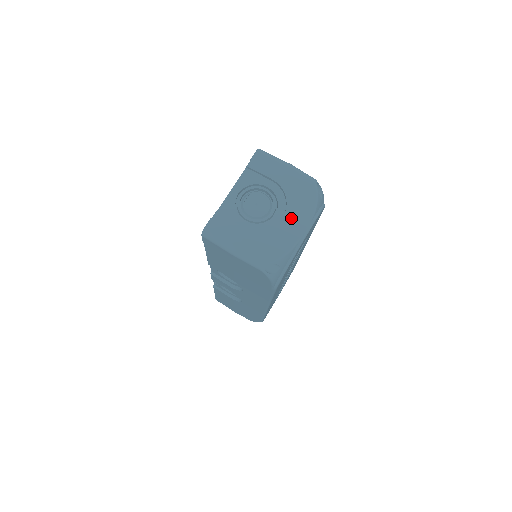
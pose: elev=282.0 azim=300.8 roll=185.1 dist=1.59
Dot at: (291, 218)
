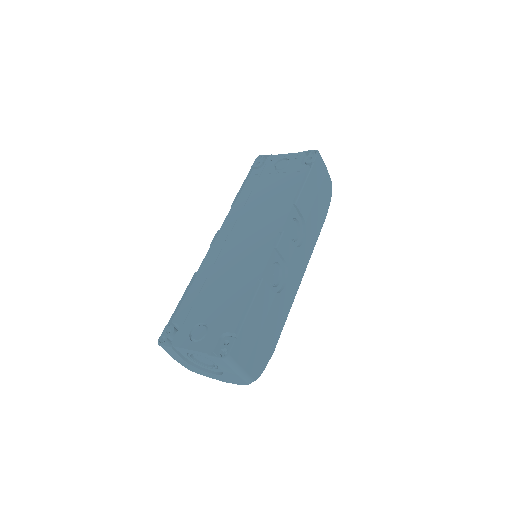
Dot at: (218, 377)
